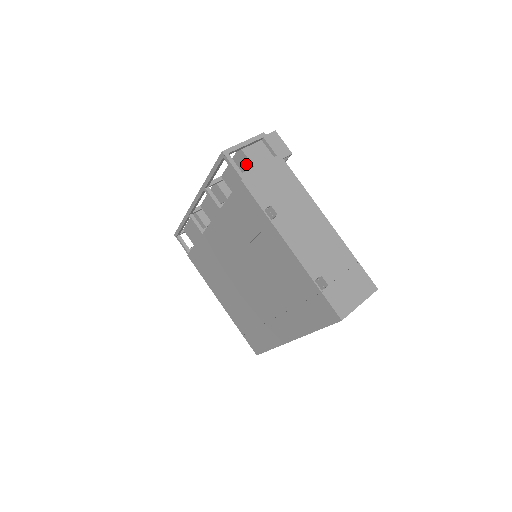
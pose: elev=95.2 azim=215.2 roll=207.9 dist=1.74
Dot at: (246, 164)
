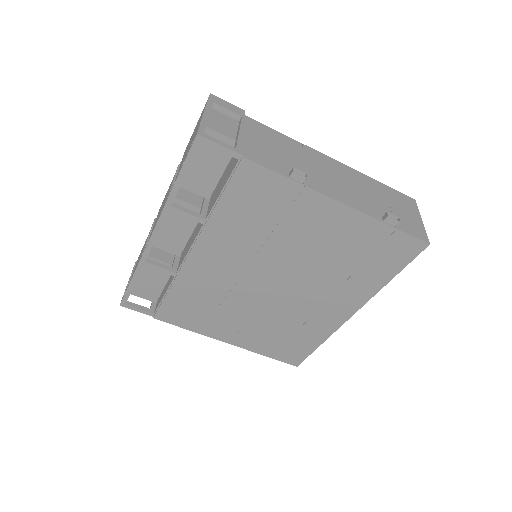
Dot at: occluded
